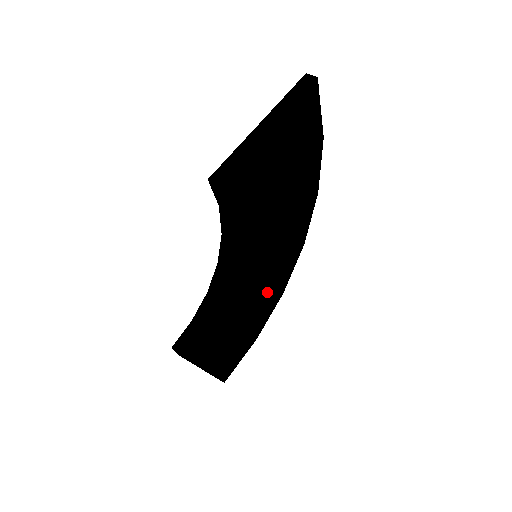
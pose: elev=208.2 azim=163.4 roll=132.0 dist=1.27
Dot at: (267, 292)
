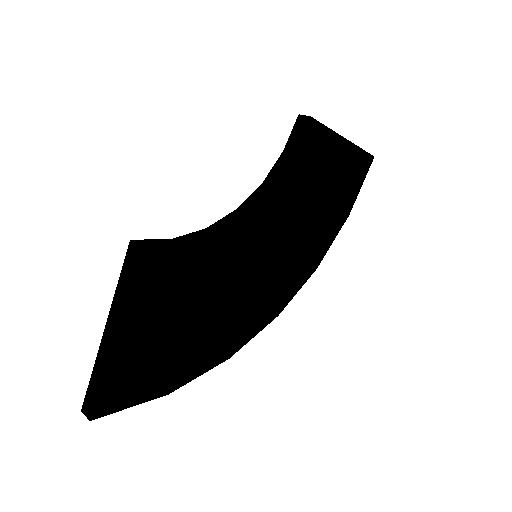
Dot at: (228, 324)
